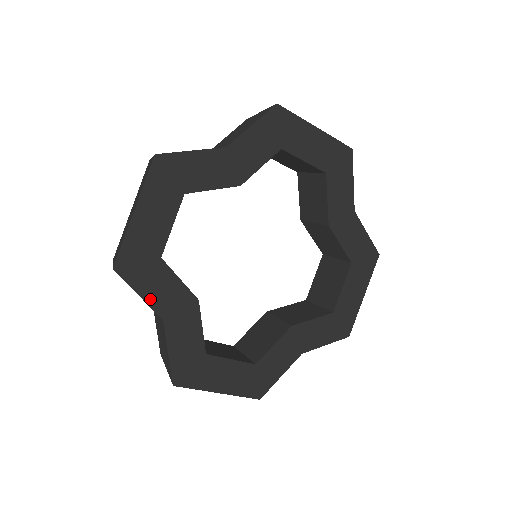
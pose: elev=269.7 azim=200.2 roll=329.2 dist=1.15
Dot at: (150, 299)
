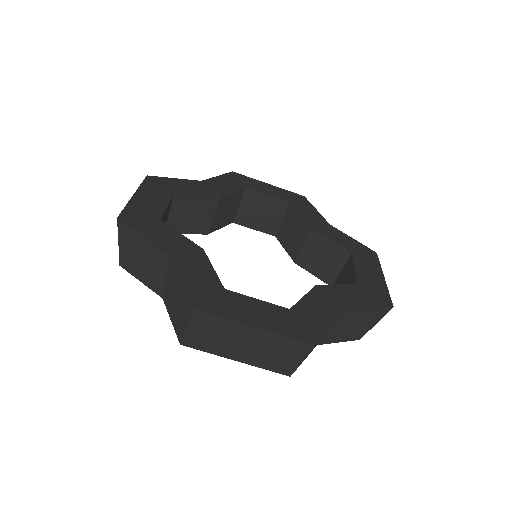
Dot at: (154, 240)
